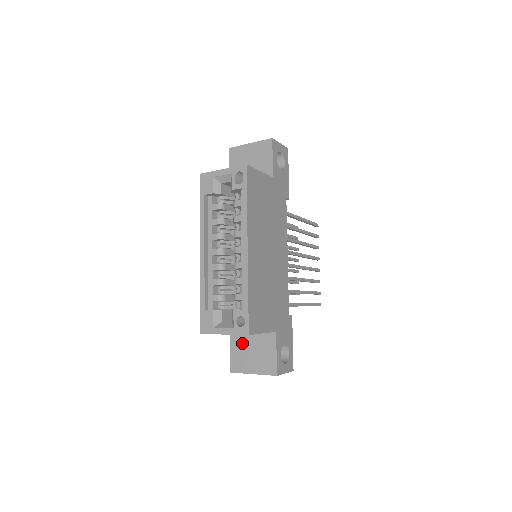
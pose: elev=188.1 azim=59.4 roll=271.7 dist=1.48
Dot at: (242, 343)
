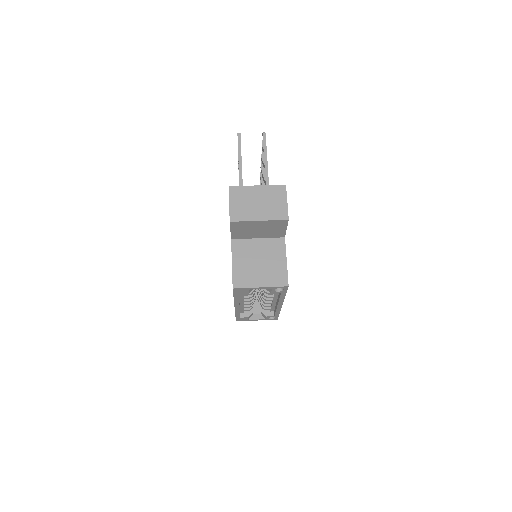
Dot at: occluded
